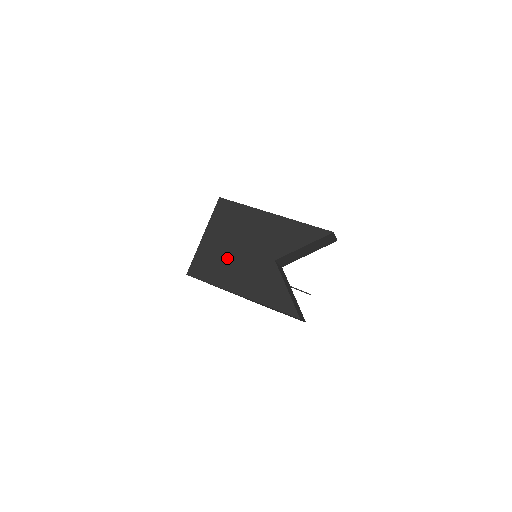
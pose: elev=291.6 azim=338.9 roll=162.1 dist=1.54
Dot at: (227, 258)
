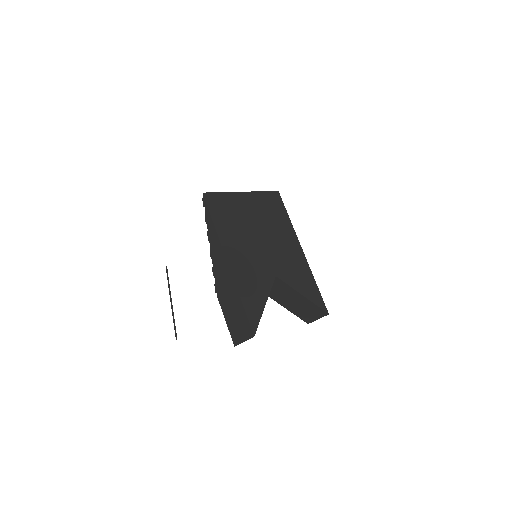
Dot at: (245, 227)
